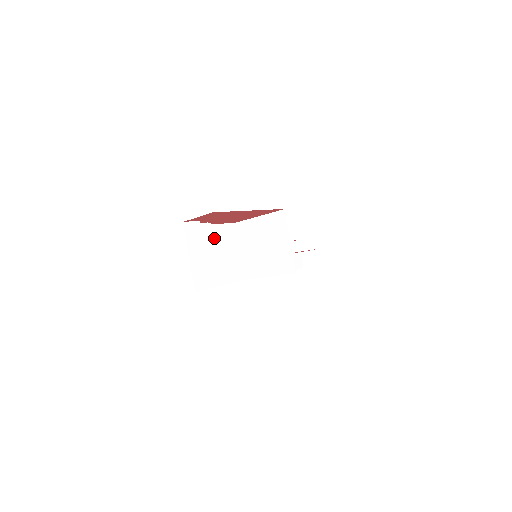
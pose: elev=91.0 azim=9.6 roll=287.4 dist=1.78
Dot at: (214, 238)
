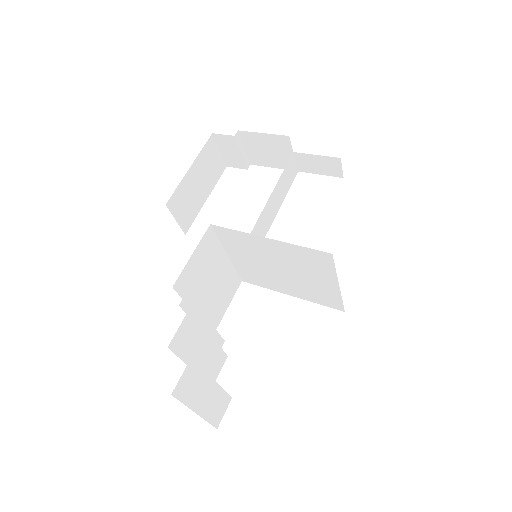
Dot at: (191, 286)
